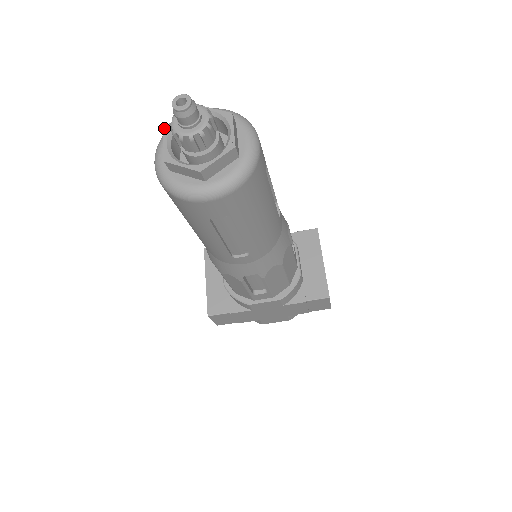
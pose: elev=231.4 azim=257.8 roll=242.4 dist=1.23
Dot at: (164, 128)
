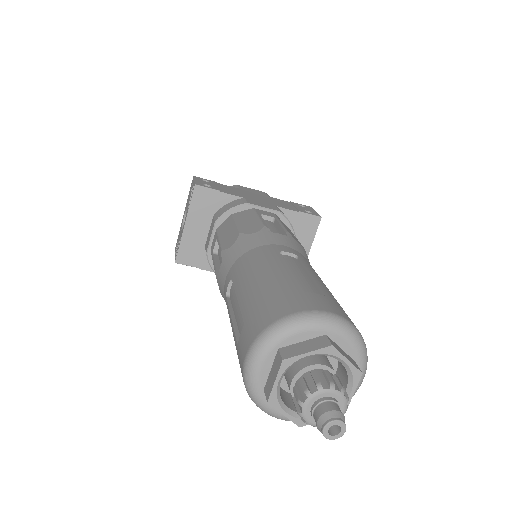
Dot at: (283, 361)
